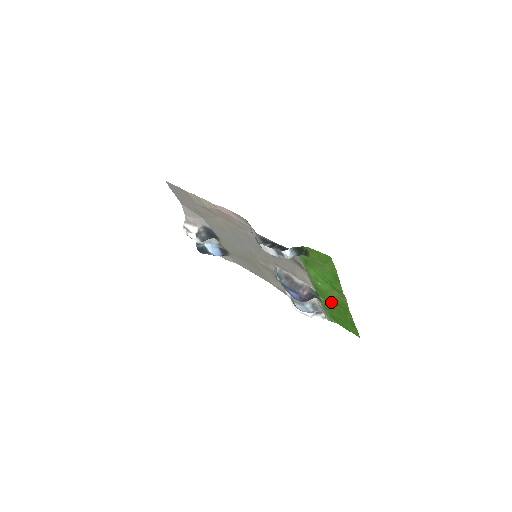
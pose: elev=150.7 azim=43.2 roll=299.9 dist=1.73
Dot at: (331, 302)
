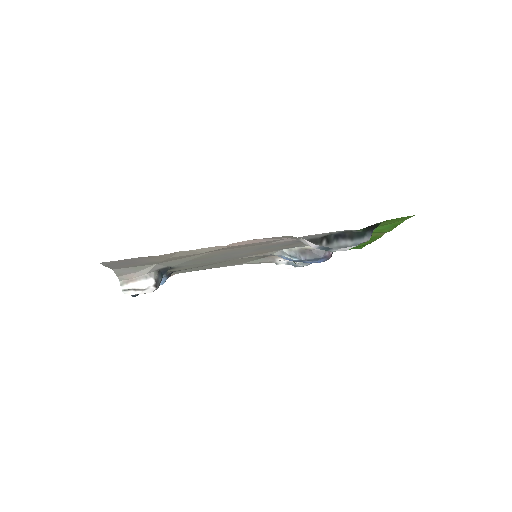
Dot at: occluded
